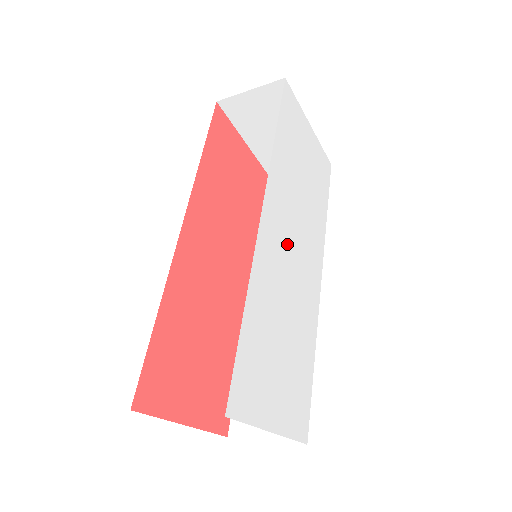
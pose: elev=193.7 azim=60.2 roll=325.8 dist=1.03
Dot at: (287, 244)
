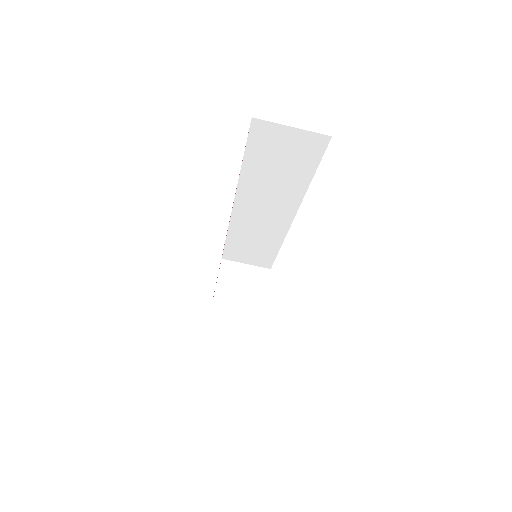
Dot at: occluded
